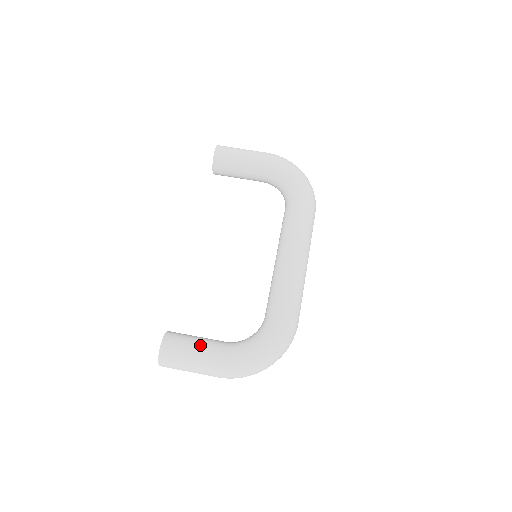
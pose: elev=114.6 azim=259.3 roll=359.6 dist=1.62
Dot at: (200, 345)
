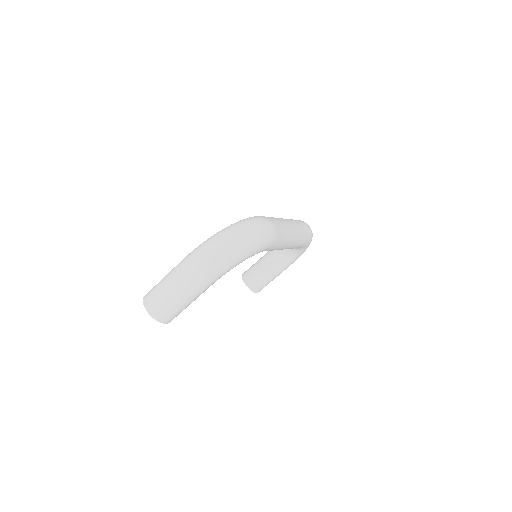
Dot at: (274, 277)
